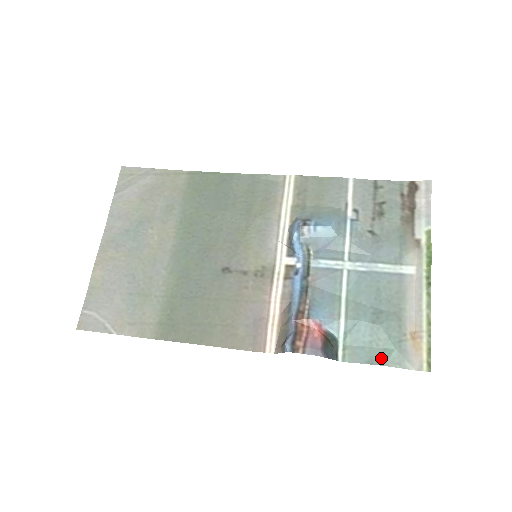
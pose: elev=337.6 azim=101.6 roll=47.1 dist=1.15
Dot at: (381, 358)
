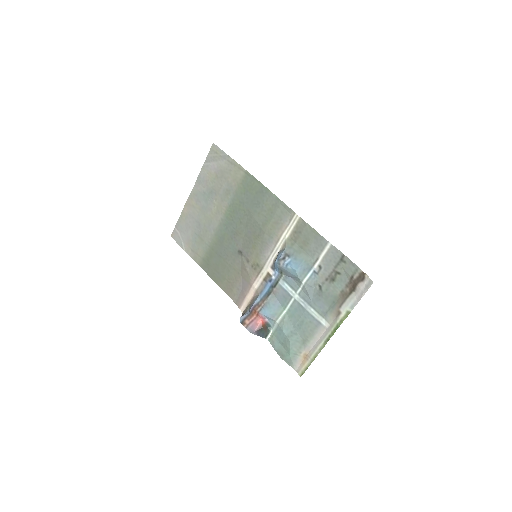
Dot at: (282, 354)
